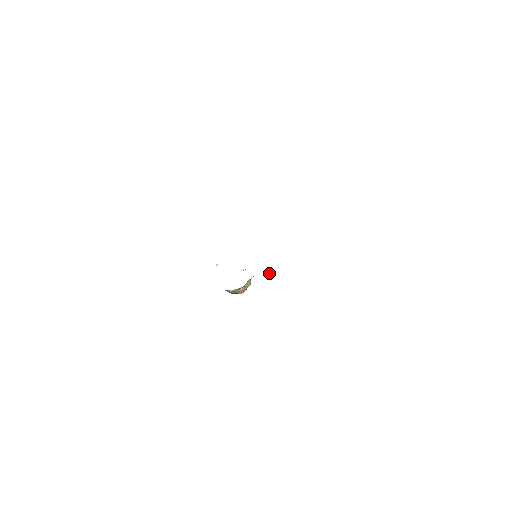
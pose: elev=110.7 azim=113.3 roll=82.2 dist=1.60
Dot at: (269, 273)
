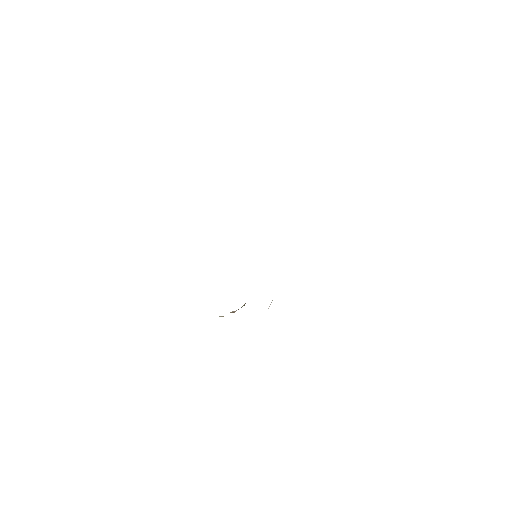
Dot at: (270, 304)
